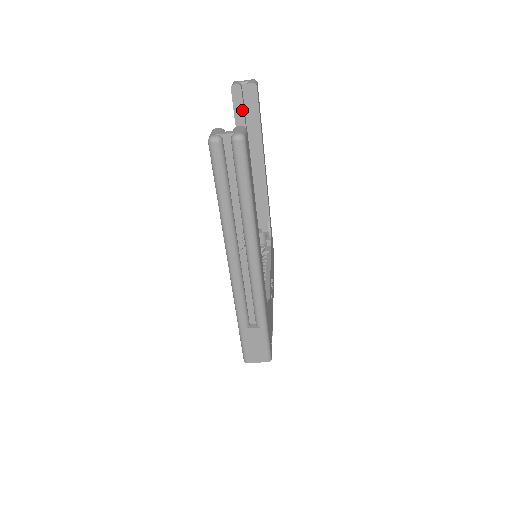
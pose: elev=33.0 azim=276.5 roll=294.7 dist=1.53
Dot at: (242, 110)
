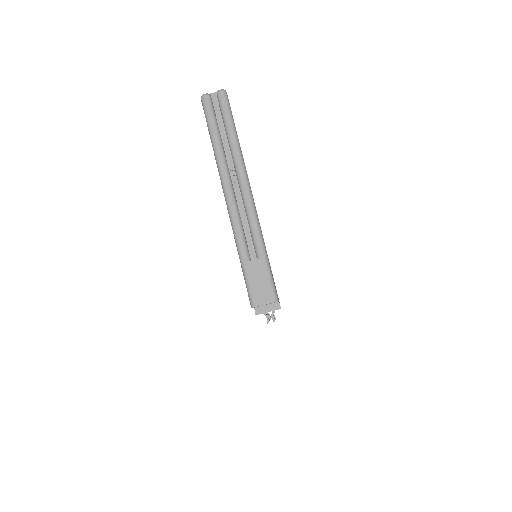
Dot at: occluded
